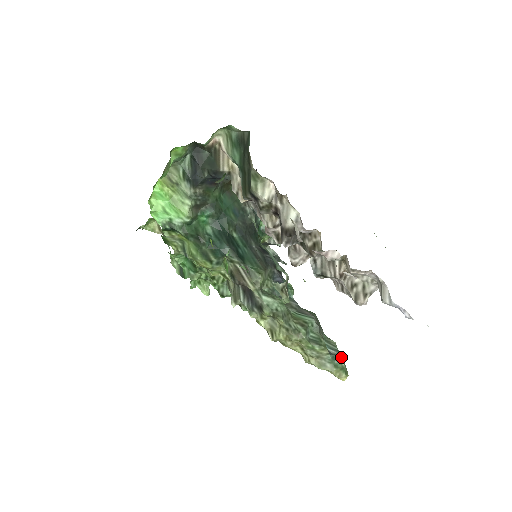
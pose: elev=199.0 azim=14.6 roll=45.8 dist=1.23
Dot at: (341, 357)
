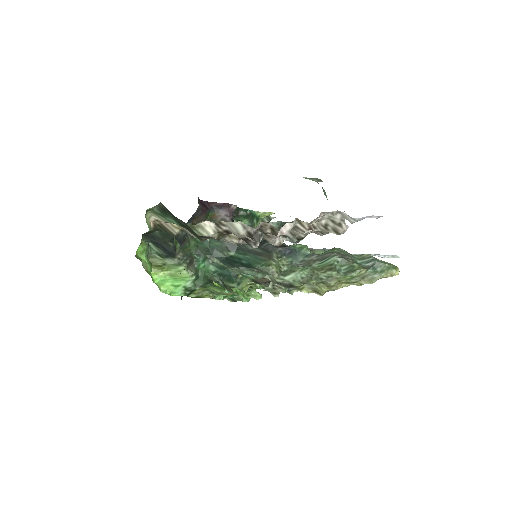
Dot at: (380, 261)
